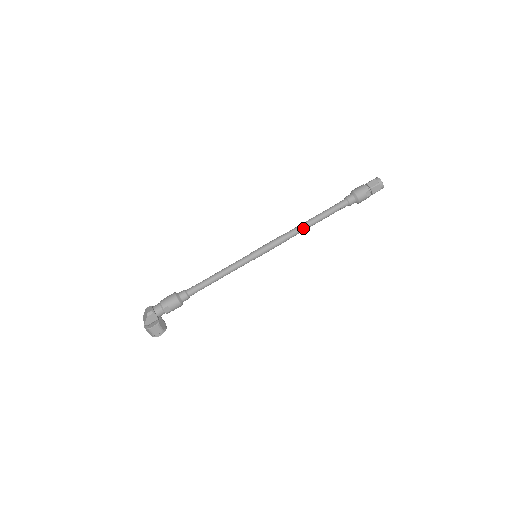
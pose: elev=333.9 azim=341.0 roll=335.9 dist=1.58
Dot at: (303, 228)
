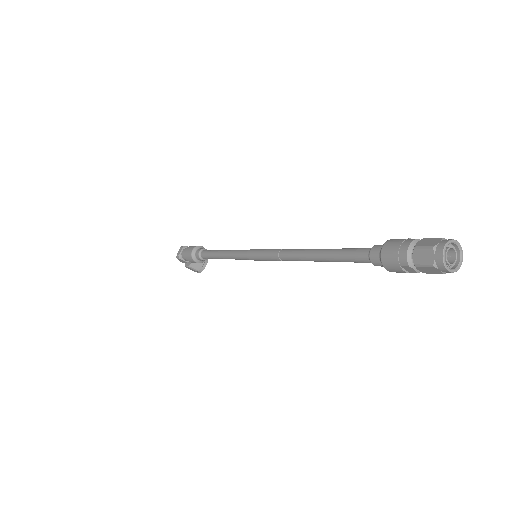
Dot at: (301, 259)
